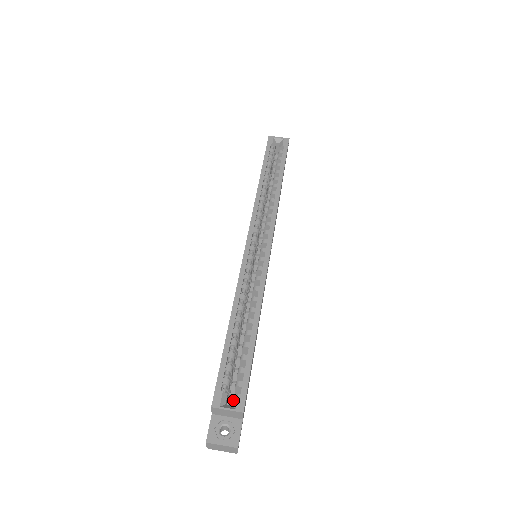
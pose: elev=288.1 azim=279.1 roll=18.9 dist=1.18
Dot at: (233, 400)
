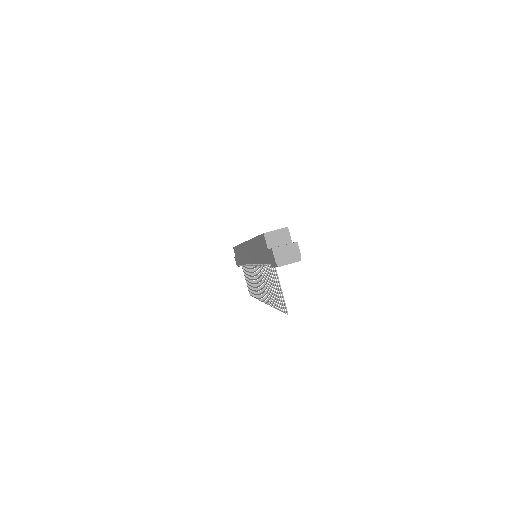
Dot at: occluded
